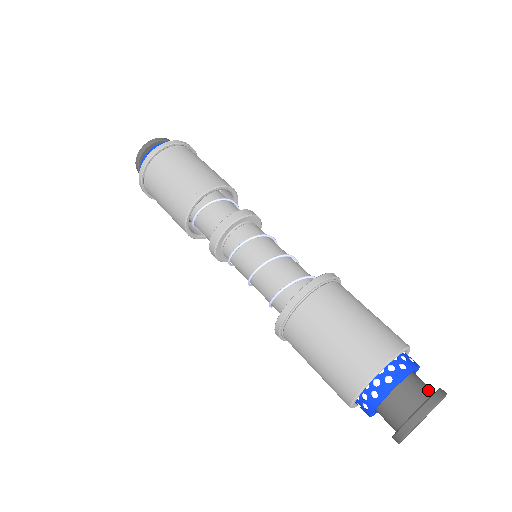
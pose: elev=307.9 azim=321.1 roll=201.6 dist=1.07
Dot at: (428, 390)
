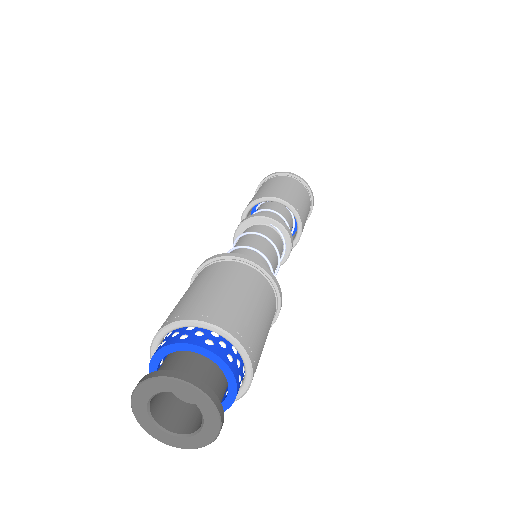
Dot at: occluded
